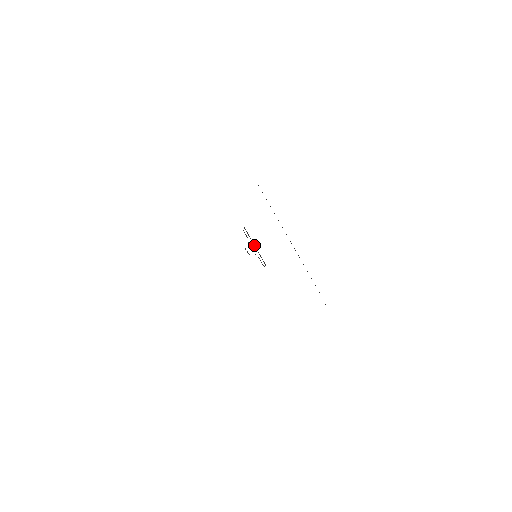
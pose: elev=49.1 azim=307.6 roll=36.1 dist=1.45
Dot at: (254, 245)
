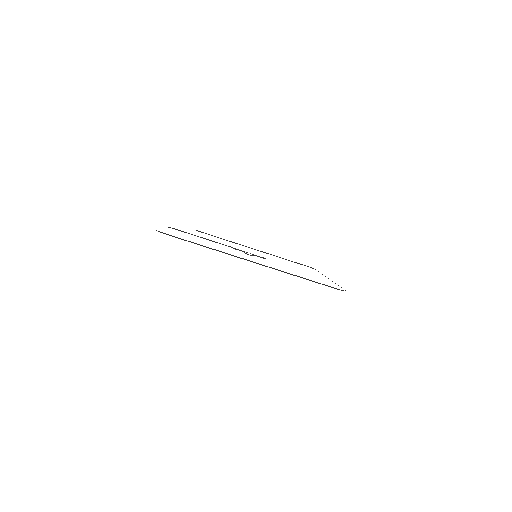
Dot at: occluded
